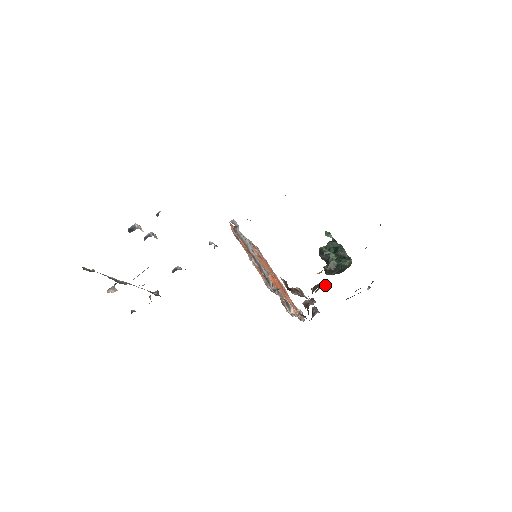
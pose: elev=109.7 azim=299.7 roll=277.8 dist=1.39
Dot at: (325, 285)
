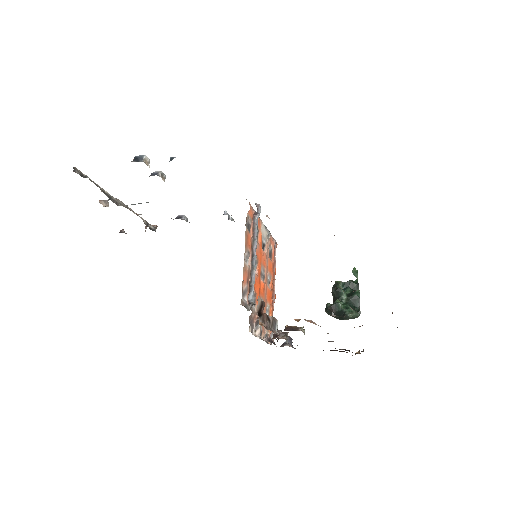
Dot at: occluded
